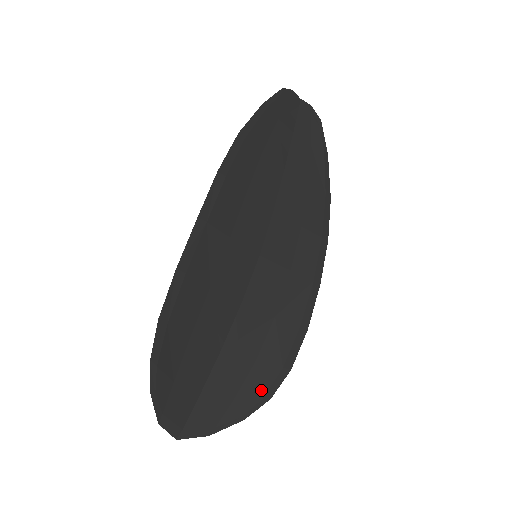
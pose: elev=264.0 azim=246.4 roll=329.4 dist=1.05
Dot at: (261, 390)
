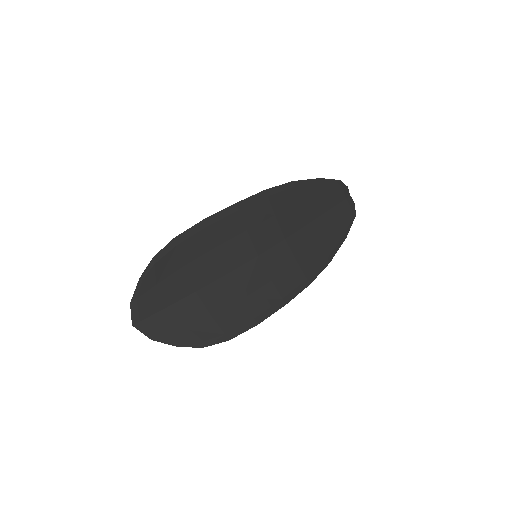
Dot at: (202, 337)
